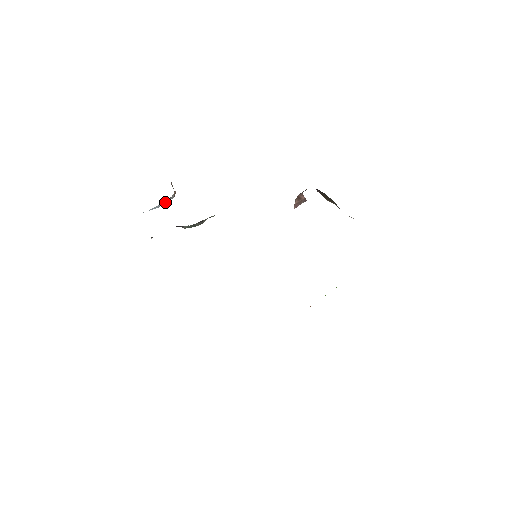
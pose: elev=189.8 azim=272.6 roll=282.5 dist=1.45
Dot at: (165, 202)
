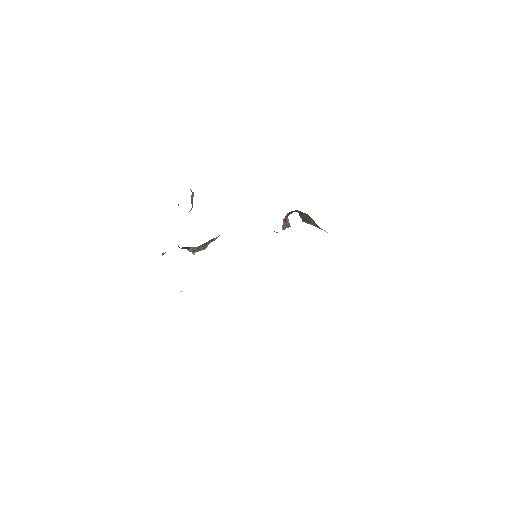
Dot at: occluded
